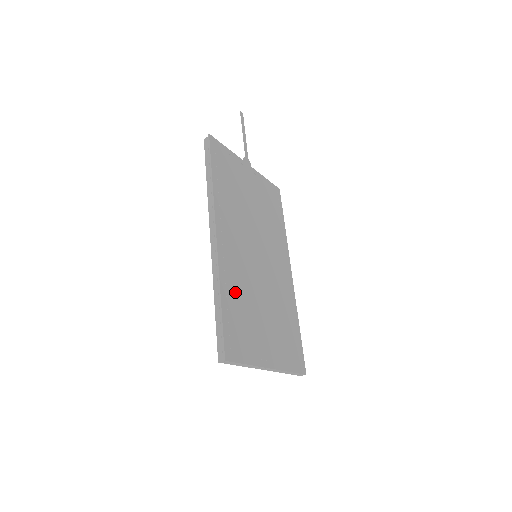
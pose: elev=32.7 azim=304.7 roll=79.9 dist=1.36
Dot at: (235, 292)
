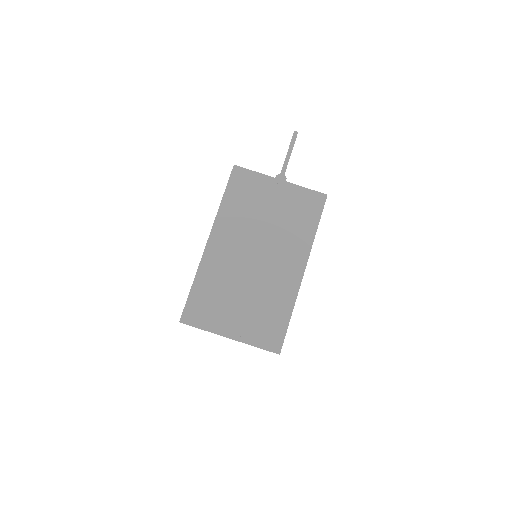
Dot at: (211, 281)
